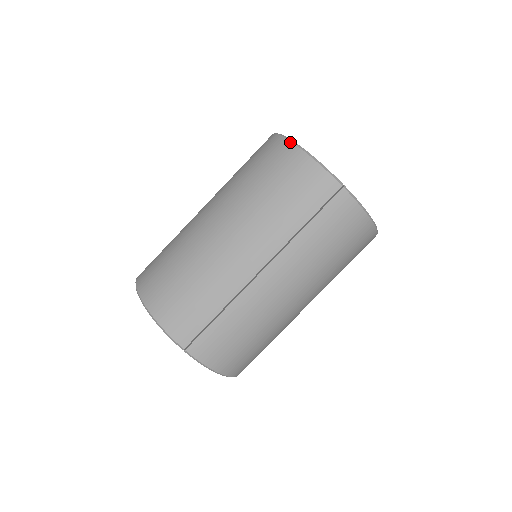
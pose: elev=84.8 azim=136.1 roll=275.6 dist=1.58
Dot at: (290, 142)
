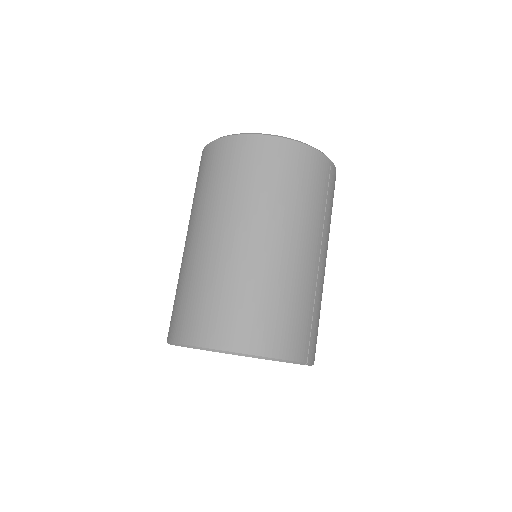
Dot at: (280, 138)
